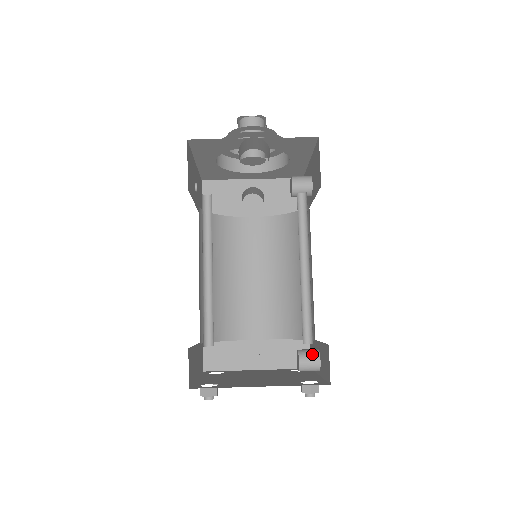
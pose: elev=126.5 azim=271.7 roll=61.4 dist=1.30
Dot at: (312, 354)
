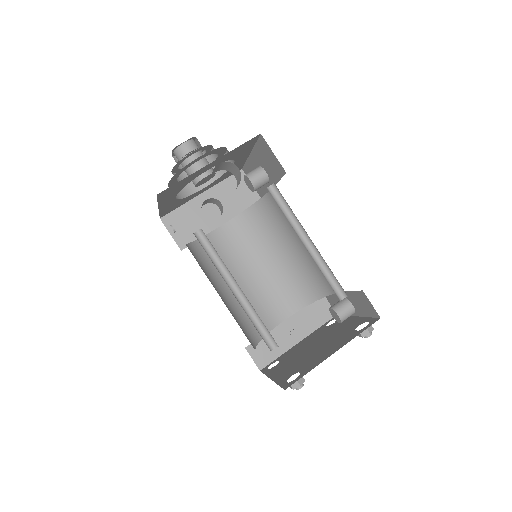
Dot at: (344, 304)
